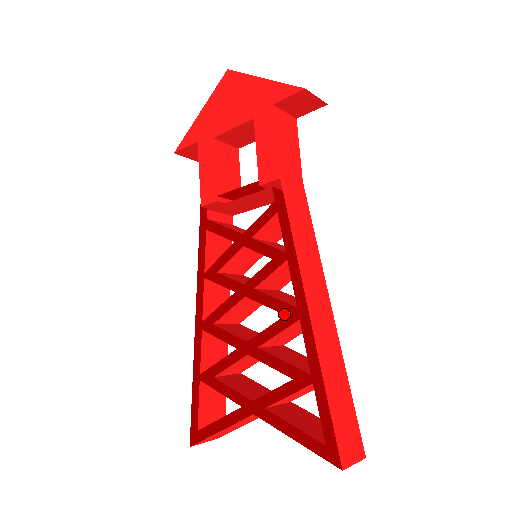
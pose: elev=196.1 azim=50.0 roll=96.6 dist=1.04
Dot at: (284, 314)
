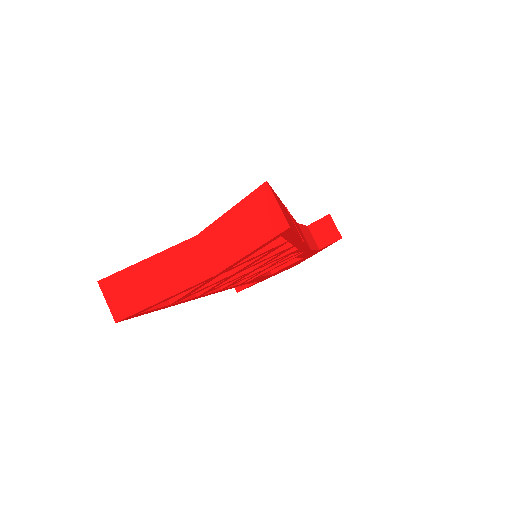
Dot at: occluded
